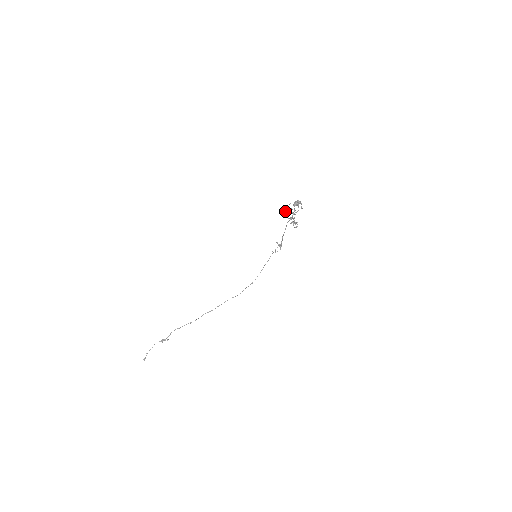
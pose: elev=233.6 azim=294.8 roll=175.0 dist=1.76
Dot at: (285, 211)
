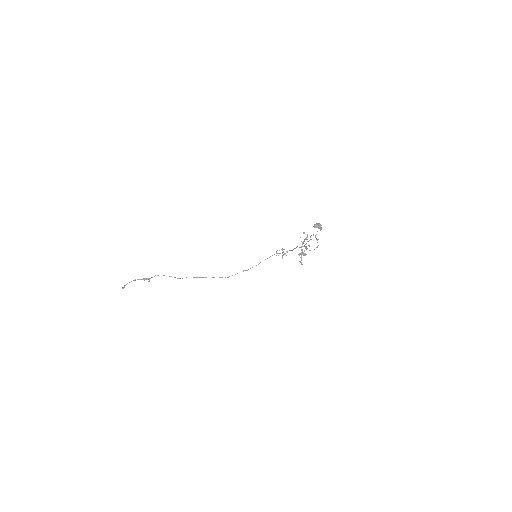
Dot at: (300, 237)
